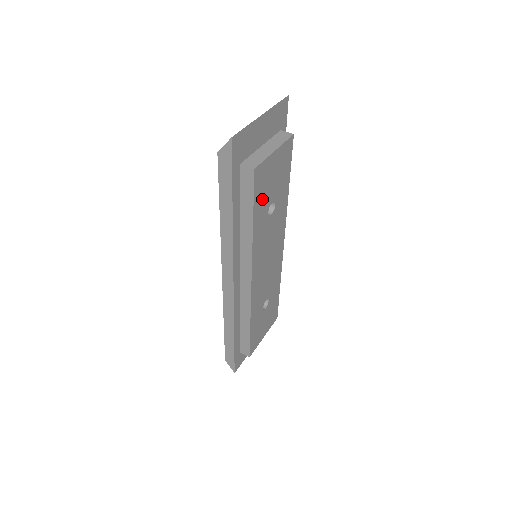
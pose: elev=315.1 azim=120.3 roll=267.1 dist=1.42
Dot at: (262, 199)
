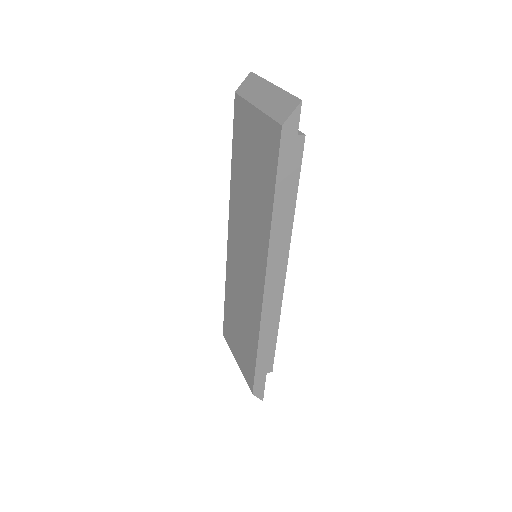
Dot at: occluded
